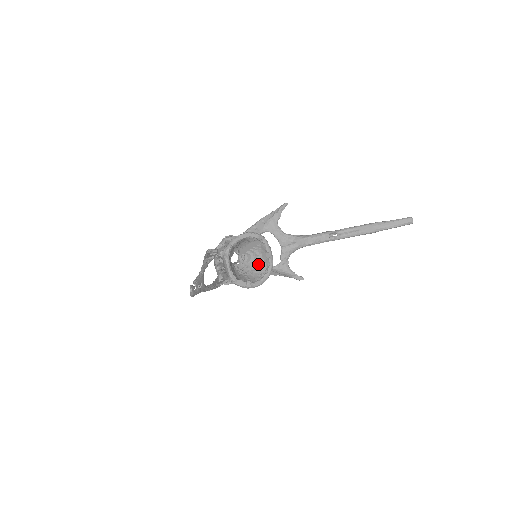
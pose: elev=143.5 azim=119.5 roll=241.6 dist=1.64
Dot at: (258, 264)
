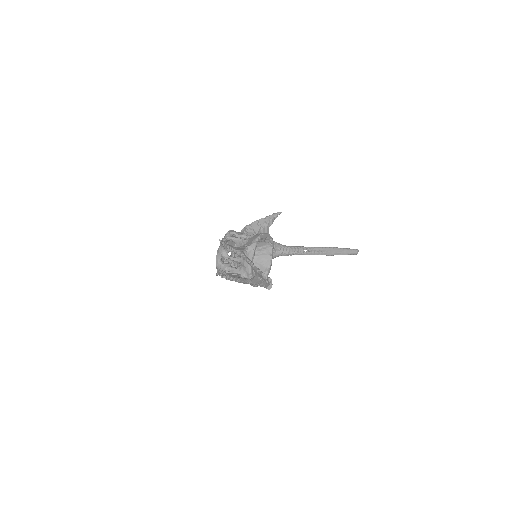
Dot at: (257, 264)
